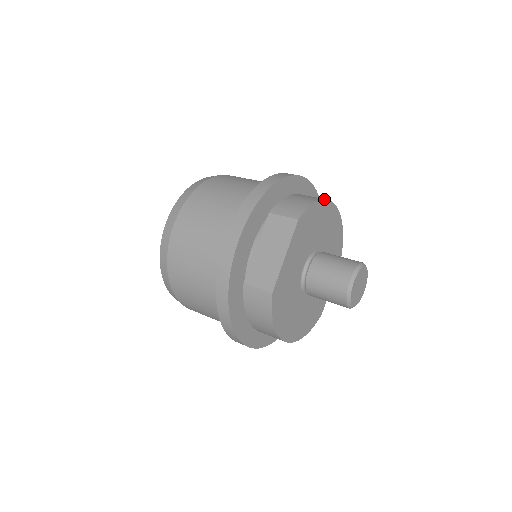
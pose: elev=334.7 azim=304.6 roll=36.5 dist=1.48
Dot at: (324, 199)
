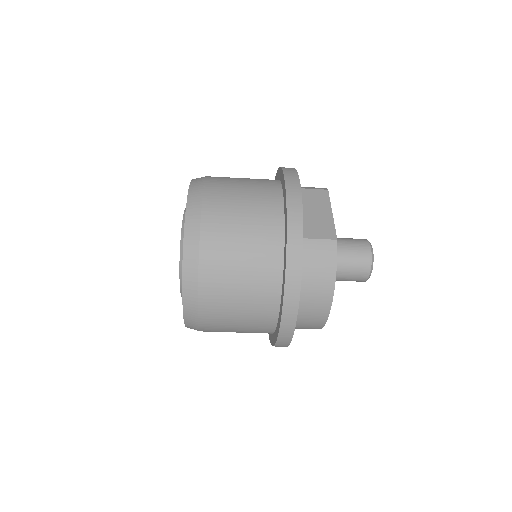
Dot at: occluded
